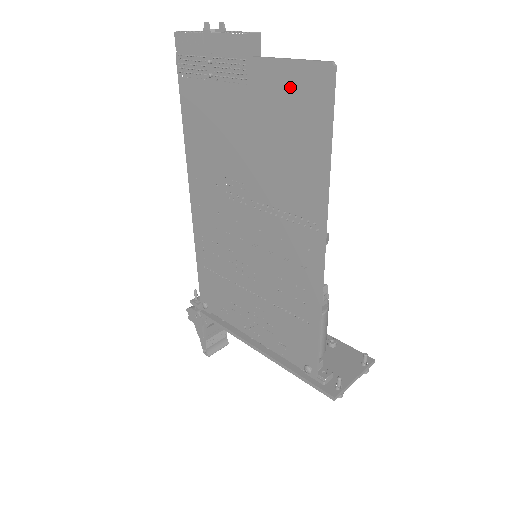
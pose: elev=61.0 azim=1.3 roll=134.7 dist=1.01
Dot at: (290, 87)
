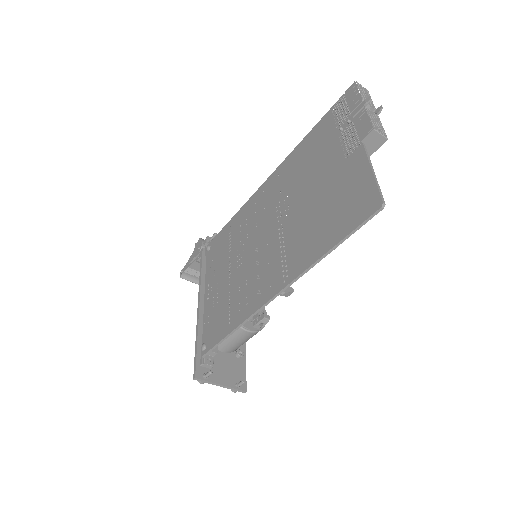
Dot at: (357, 189)
